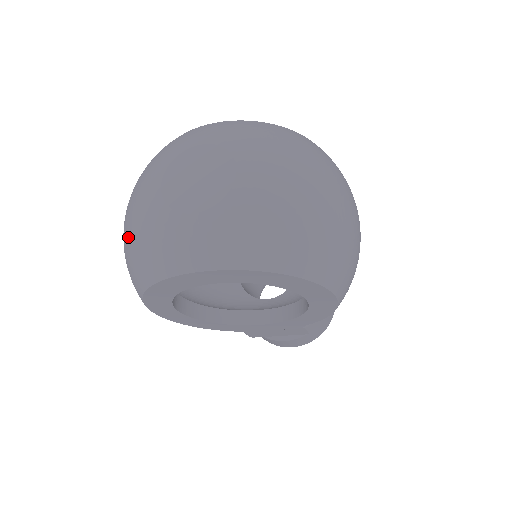
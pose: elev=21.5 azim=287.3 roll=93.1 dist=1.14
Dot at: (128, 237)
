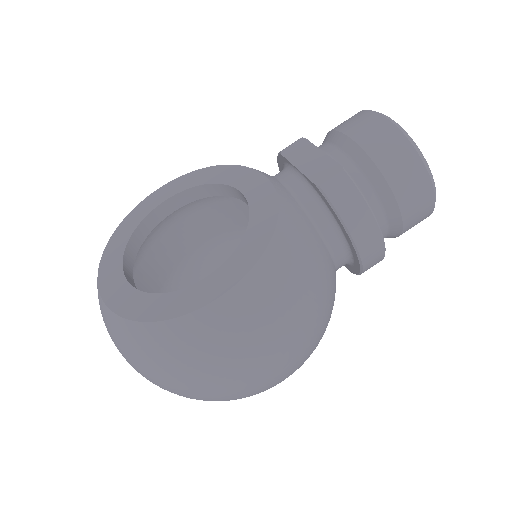
Dot at: occluded
